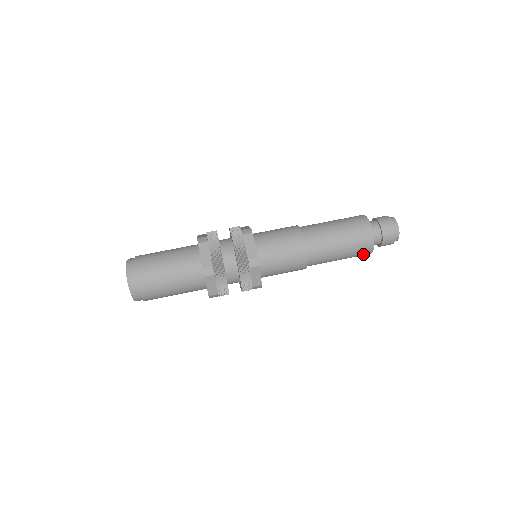
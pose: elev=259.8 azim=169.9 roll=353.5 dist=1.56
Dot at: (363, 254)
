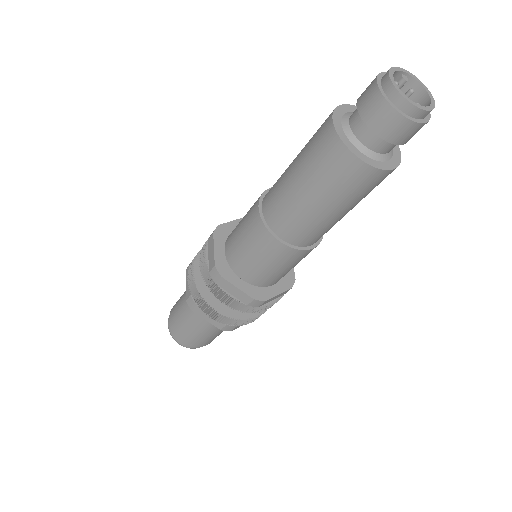
Dot at: occluded
